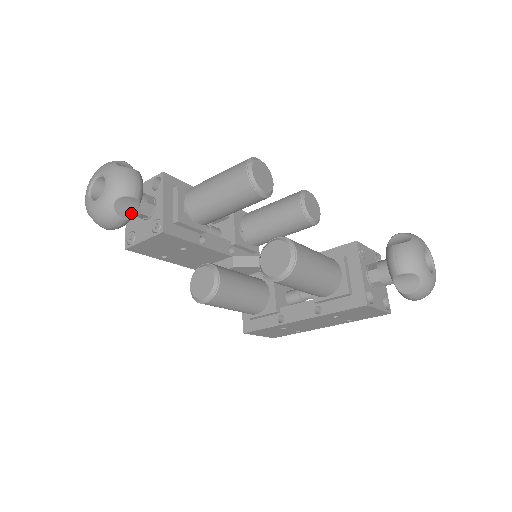
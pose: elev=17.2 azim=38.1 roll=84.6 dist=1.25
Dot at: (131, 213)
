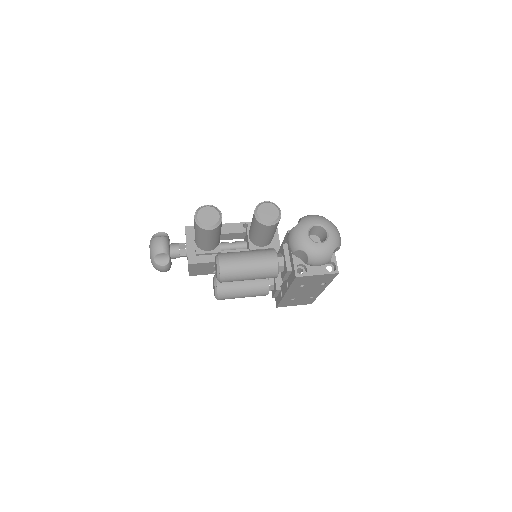
Dot at: (167, 261)
